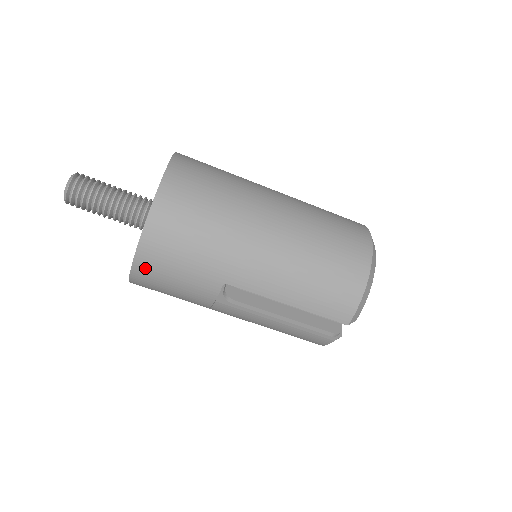
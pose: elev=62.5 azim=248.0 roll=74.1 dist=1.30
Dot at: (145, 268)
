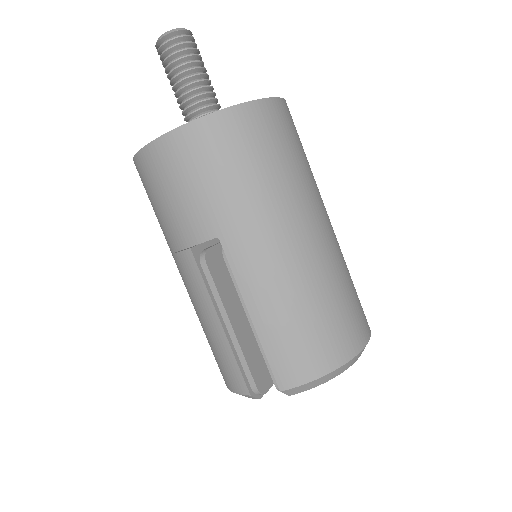
Dot at: (166, 152)
